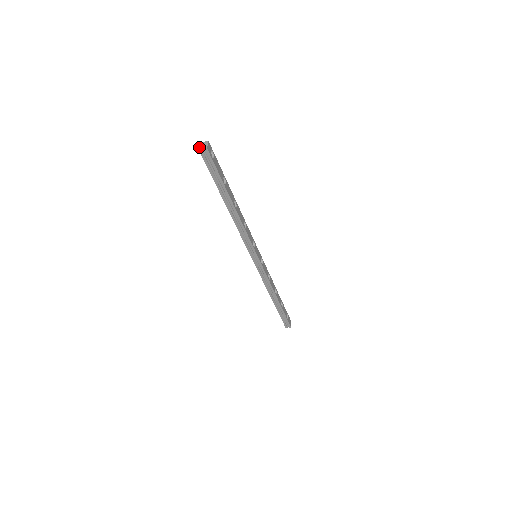
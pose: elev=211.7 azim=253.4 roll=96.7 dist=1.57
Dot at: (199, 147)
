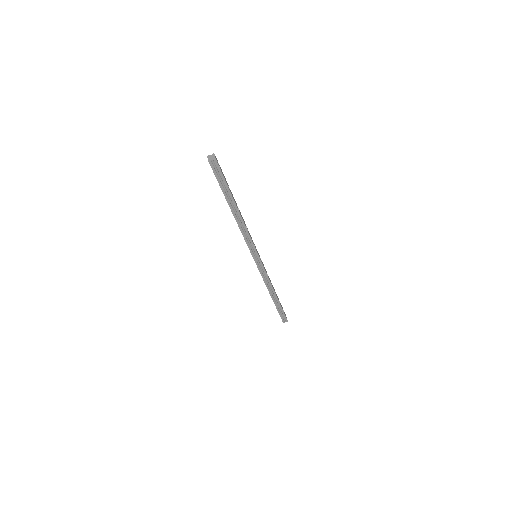
Dot at: (208, 160)
